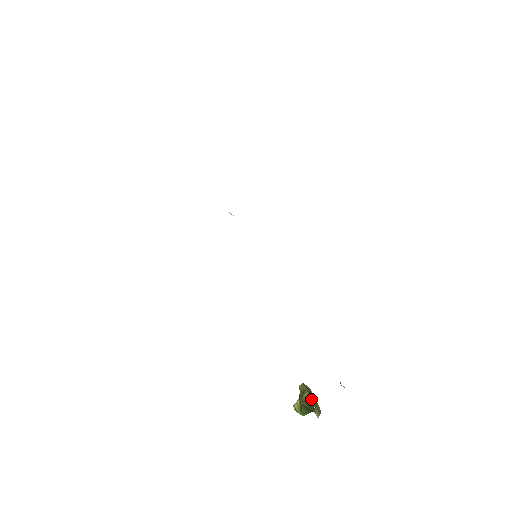
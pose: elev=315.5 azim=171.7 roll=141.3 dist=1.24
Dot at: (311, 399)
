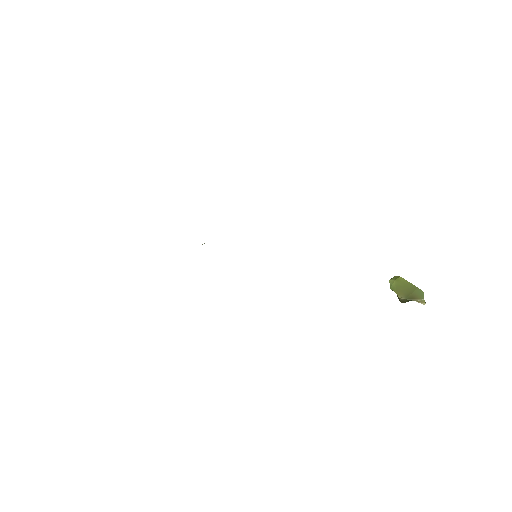
Dot at: (407, 300)
